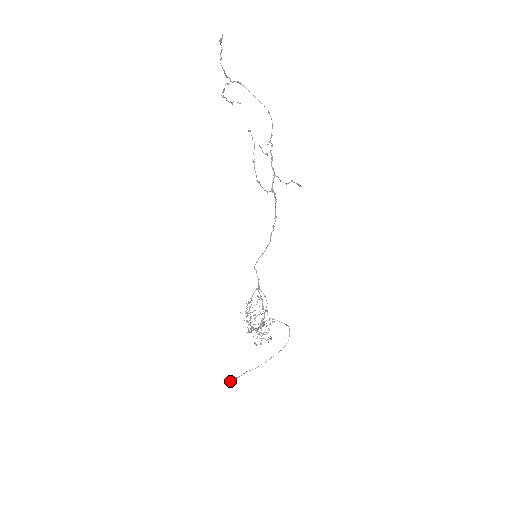
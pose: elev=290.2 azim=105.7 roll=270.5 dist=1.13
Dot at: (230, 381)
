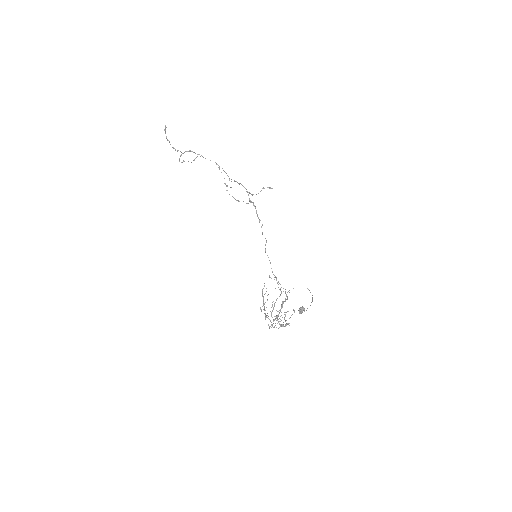
Dot at: (301, 309)
